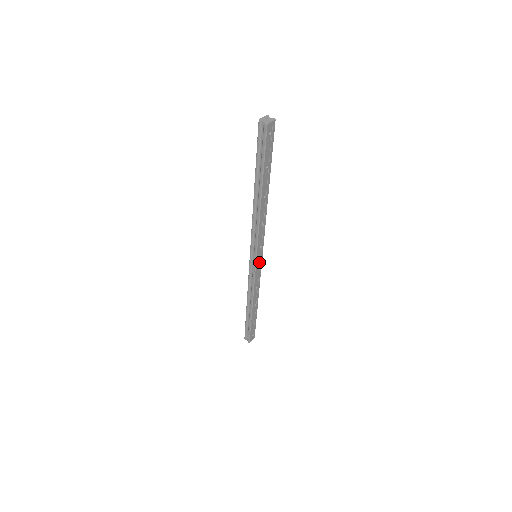
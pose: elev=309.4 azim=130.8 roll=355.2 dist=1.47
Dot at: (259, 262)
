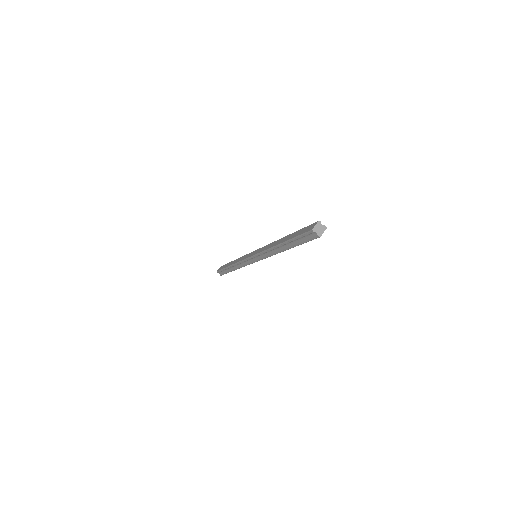
Dot at: occluded
